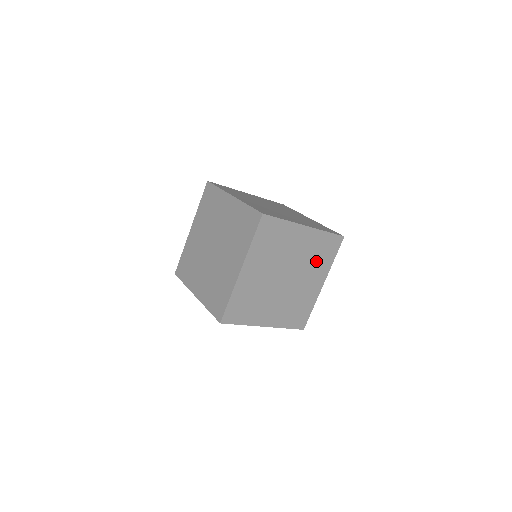
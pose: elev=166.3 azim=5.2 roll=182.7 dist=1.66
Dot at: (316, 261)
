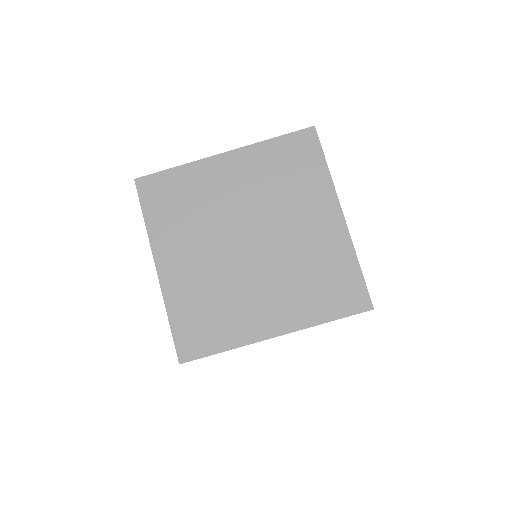
Dot at: (304, 283)
